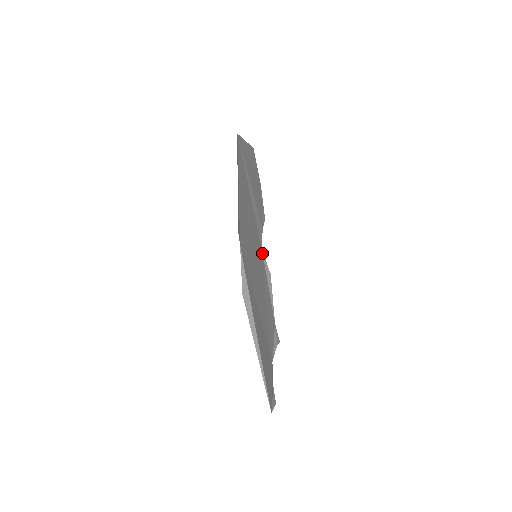
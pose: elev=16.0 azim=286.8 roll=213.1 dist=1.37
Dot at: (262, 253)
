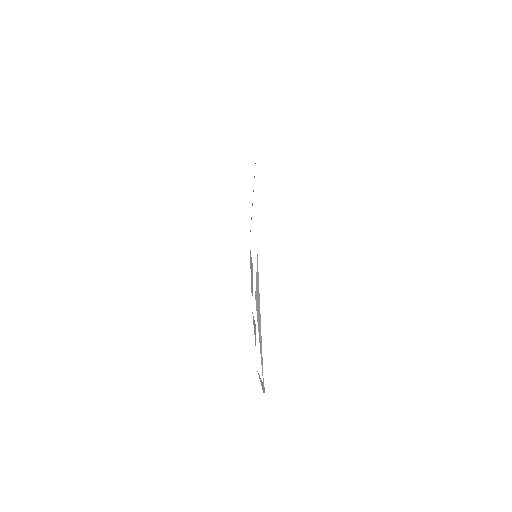
Dot at: occluded
